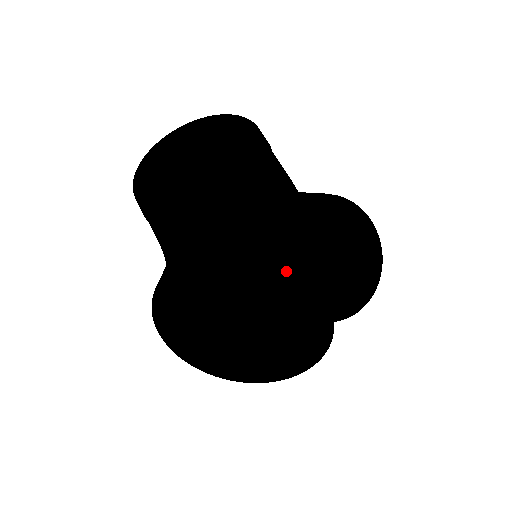
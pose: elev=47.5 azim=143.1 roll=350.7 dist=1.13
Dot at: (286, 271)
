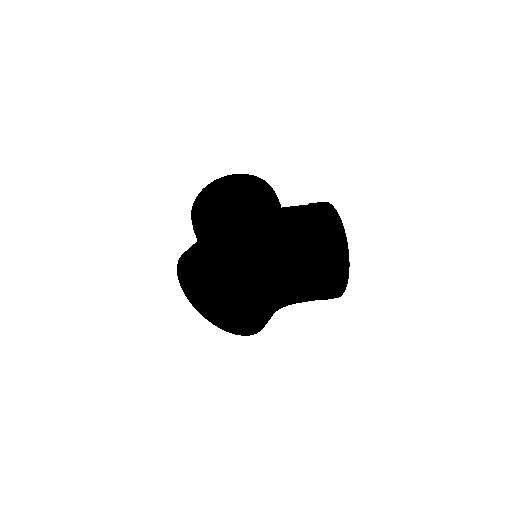
Dot at: occluded
